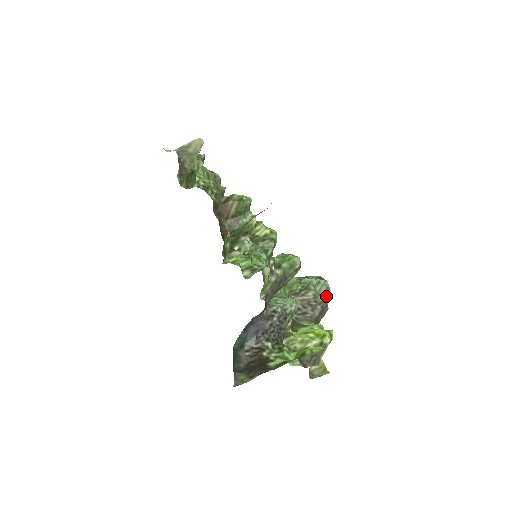
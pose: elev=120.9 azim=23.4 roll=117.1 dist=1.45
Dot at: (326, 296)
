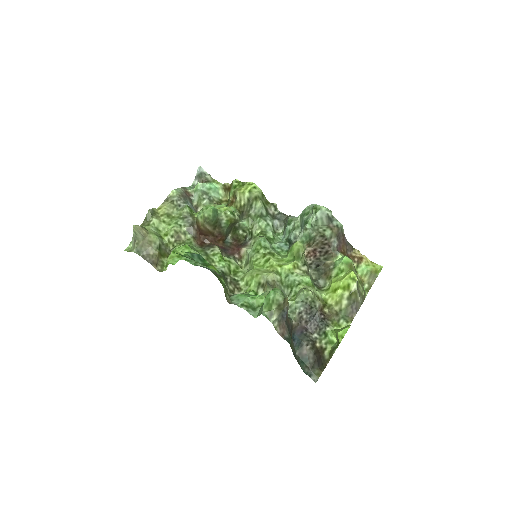
Dot at: (332, 219)
